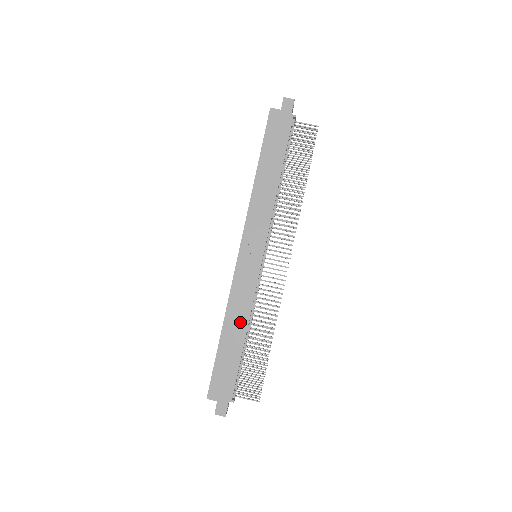
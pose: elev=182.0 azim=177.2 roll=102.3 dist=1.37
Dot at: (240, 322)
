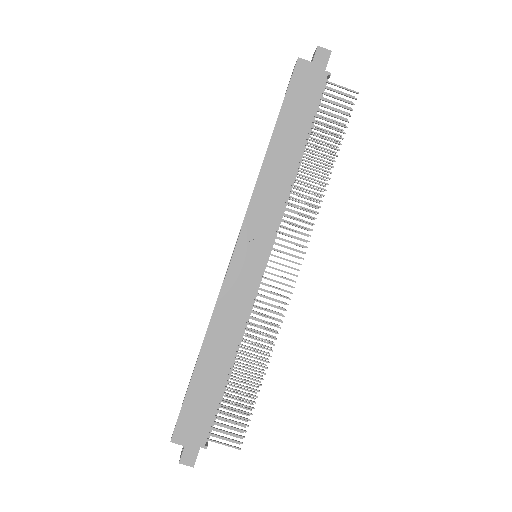
Dot at: (226, 343)
